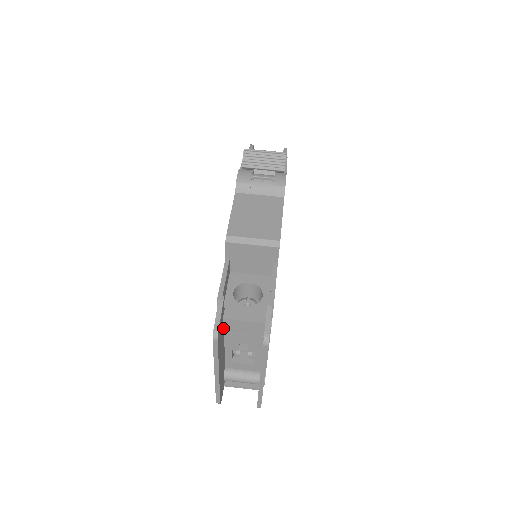
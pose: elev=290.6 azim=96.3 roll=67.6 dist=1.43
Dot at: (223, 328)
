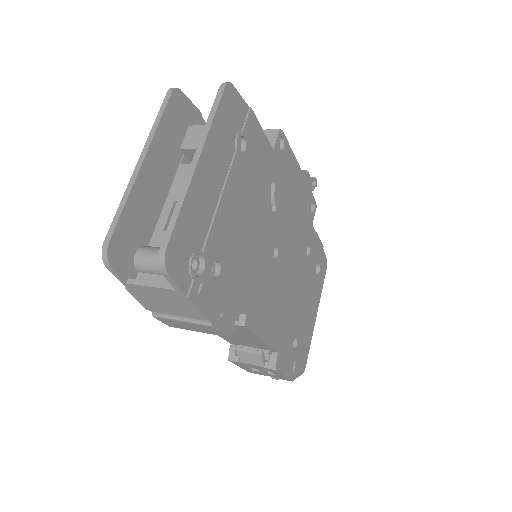
Dot at: (182, 143)
